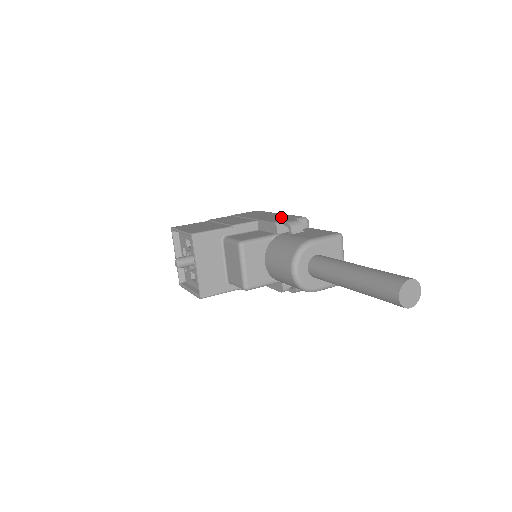
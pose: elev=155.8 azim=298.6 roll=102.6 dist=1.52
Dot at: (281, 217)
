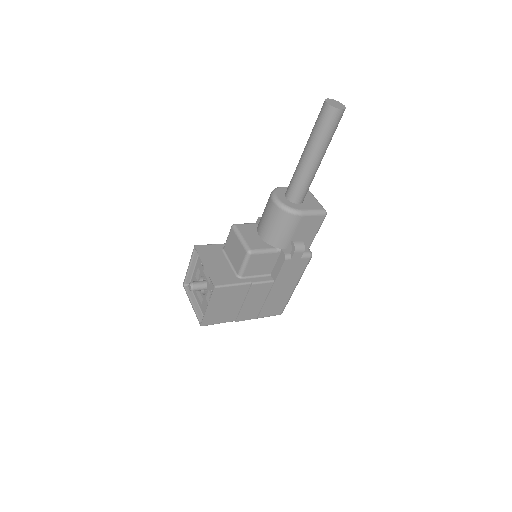
Dot at: occluded
